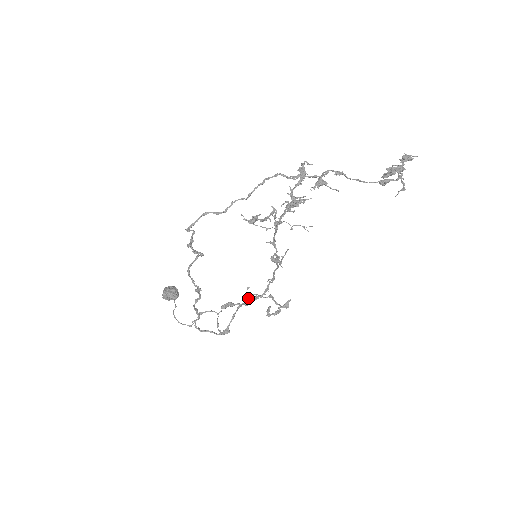
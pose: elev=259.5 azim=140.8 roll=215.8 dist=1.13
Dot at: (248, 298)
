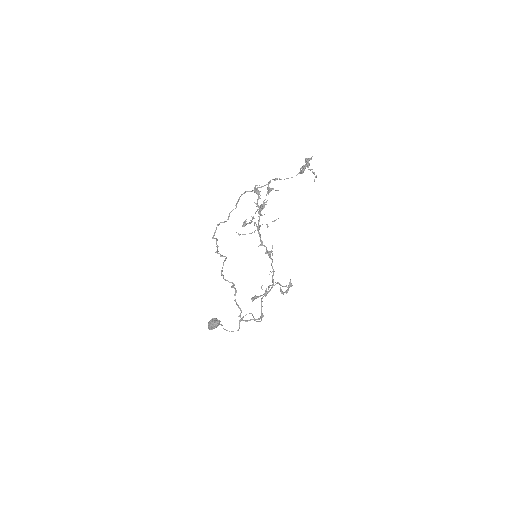
Dot at: occluded
